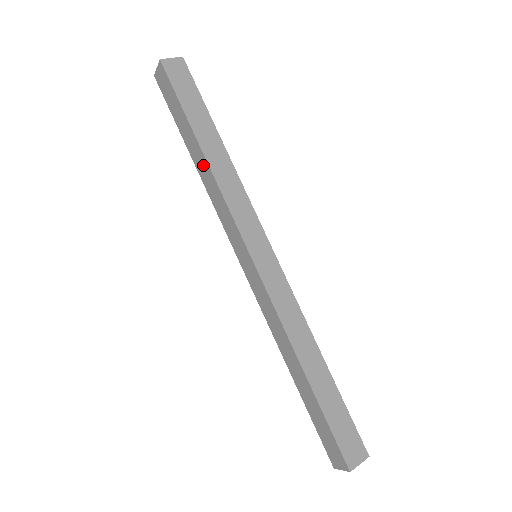
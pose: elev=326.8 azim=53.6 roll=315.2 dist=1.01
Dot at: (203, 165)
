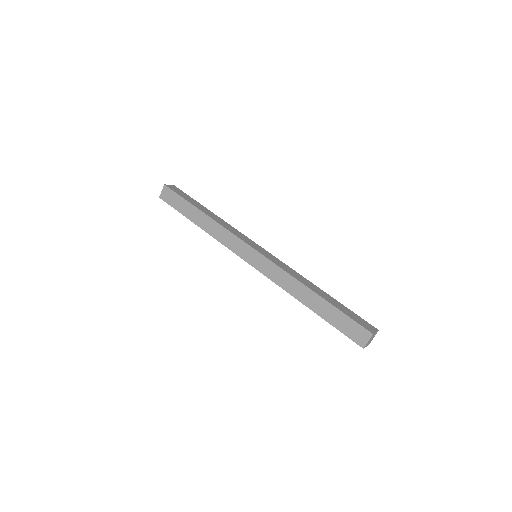
Dot at: (207, 222)
